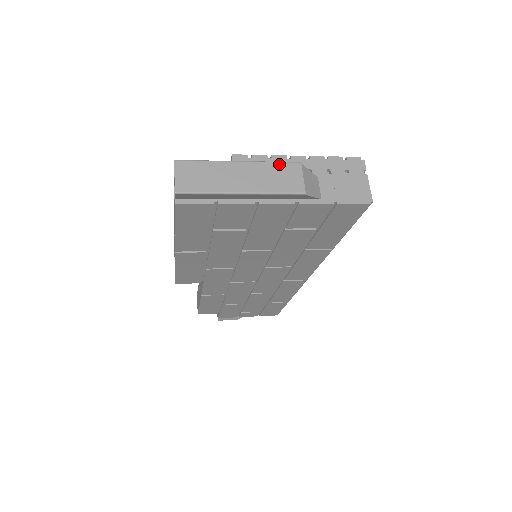
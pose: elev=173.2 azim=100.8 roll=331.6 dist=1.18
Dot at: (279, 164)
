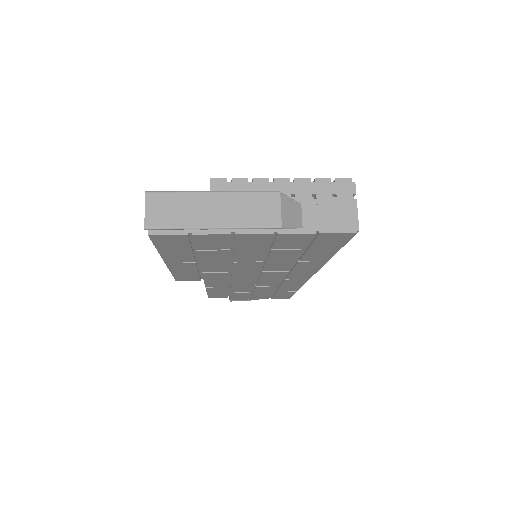
Dot at: (256, 194)
